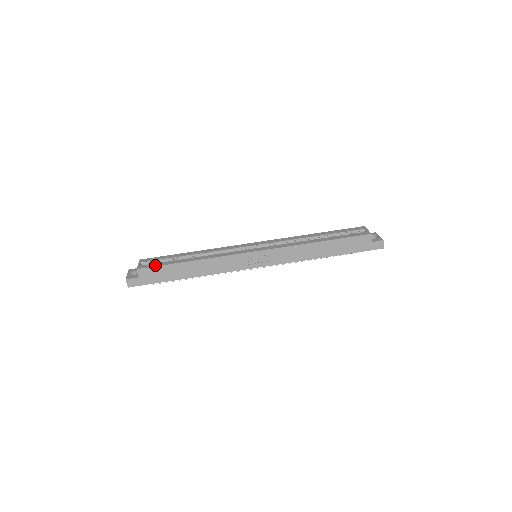
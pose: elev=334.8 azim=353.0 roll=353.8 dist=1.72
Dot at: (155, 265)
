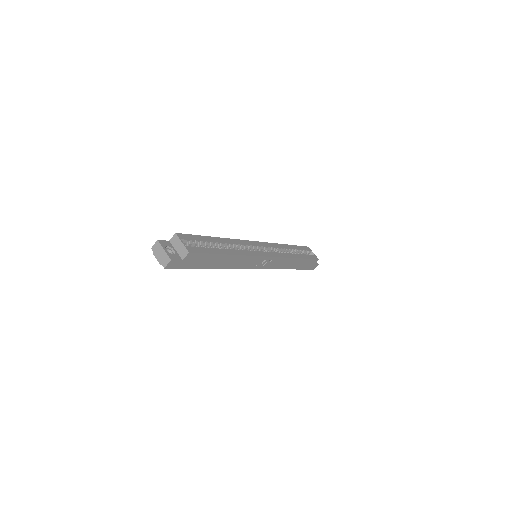
Dot at: (203, 251)
